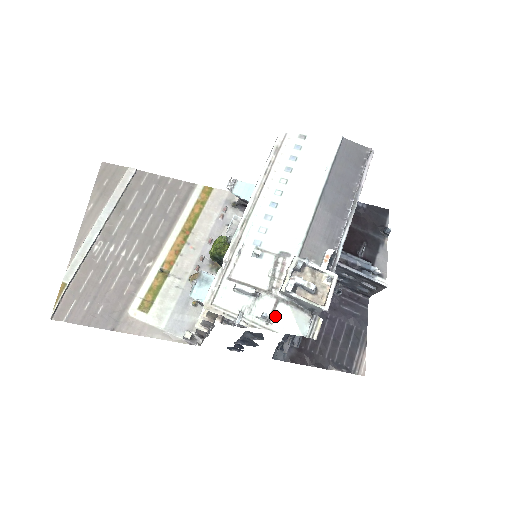
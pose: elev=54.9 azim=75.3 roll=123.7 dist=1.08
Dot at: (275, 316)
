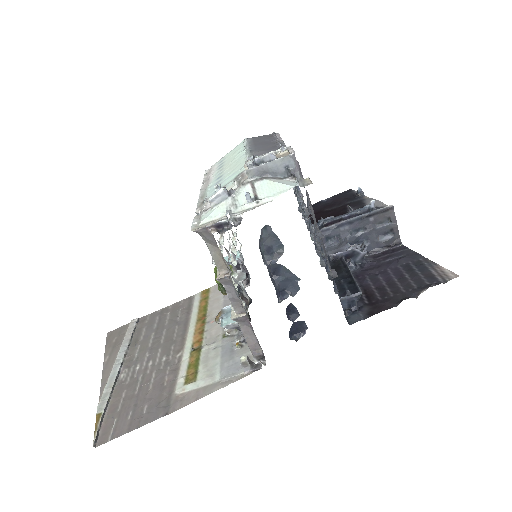
Dot at: (259, 193)
